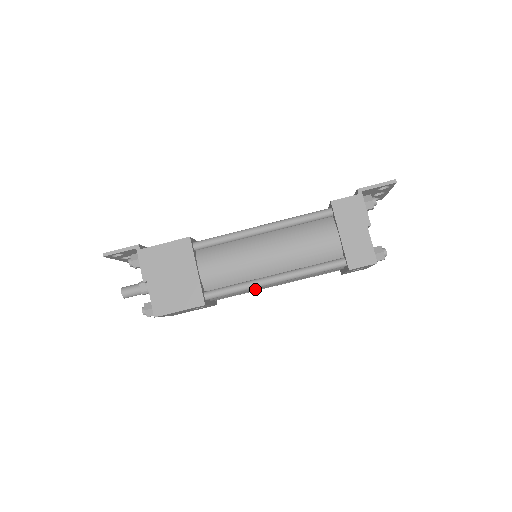
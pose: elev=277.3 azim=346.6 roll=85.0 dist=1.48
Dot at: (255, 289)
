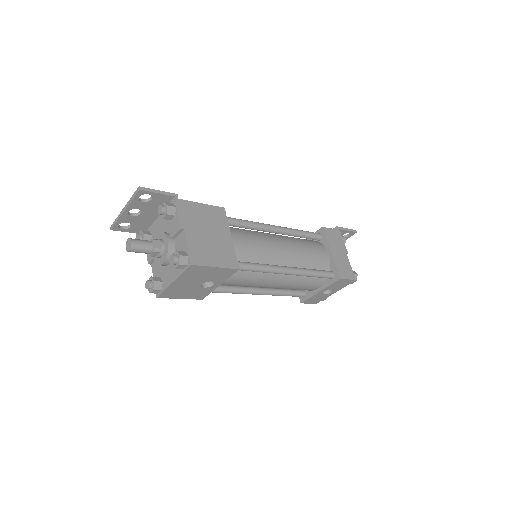
Dot at: (260, 281)
